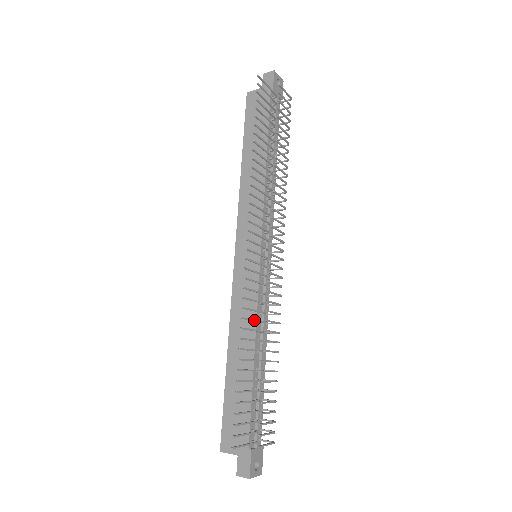
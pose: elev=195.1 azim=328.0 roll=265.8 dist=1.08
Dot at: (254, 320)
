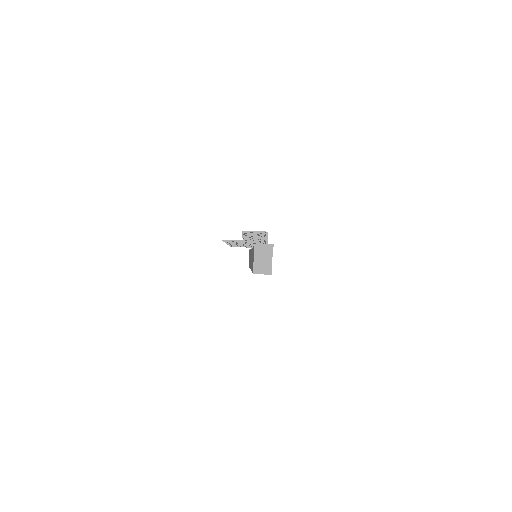
Dot at: occluded
